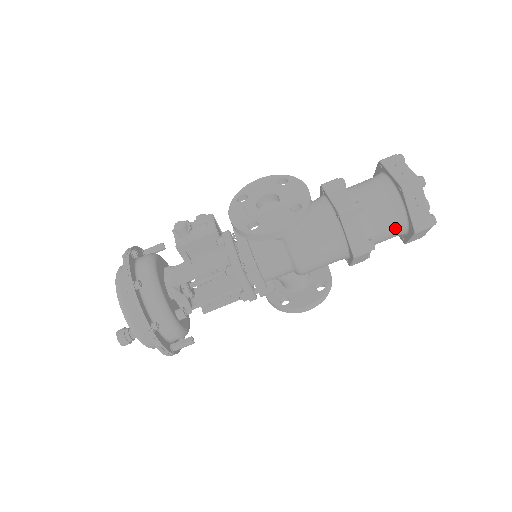
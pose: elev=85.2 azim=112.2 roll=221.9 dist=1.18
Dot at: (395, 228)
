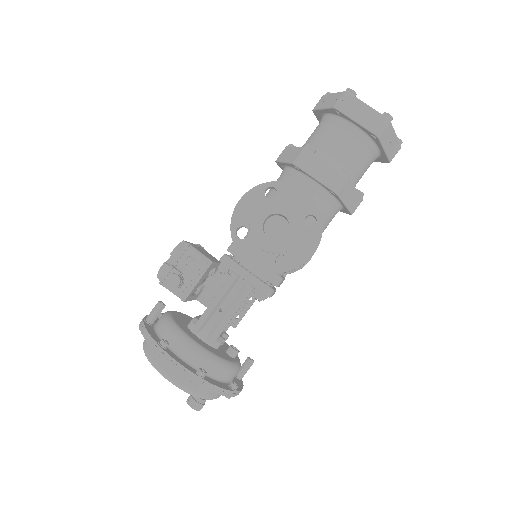
Dot at: occluded
